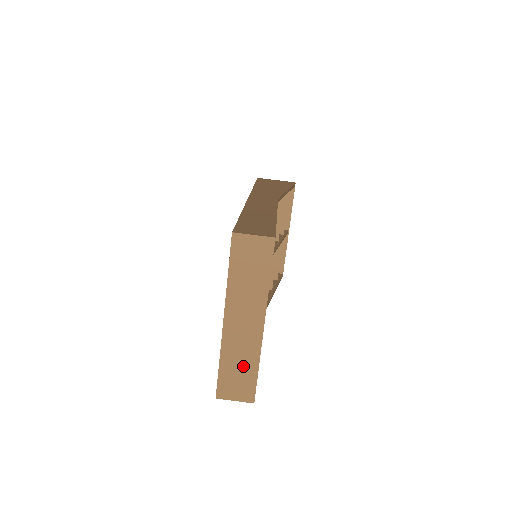
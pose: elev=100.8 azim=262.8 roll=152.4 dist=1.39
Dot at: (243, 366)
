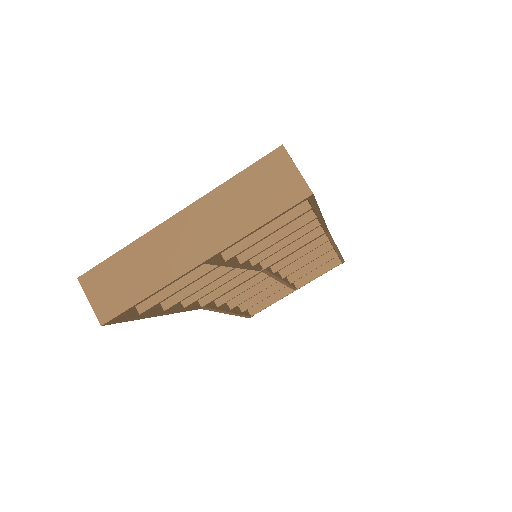
Dot at: (138, 278)
